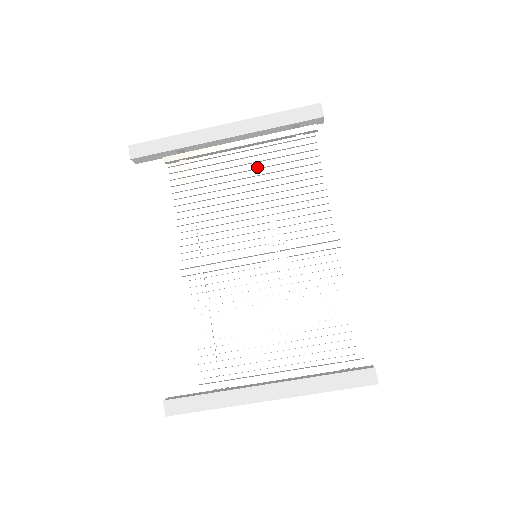
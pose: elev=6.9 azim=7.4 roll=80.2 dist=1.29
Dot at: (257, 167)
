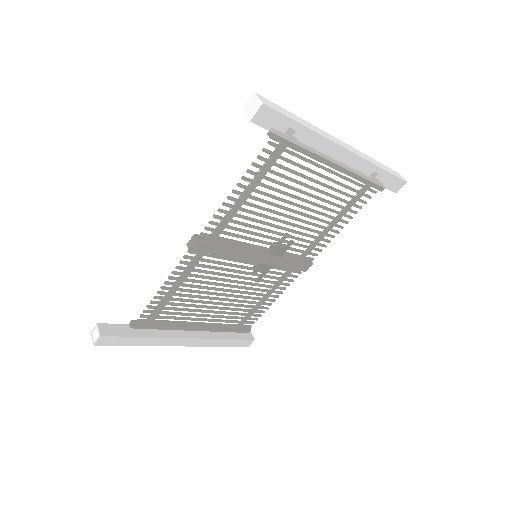
Dot at: (325, 193)
